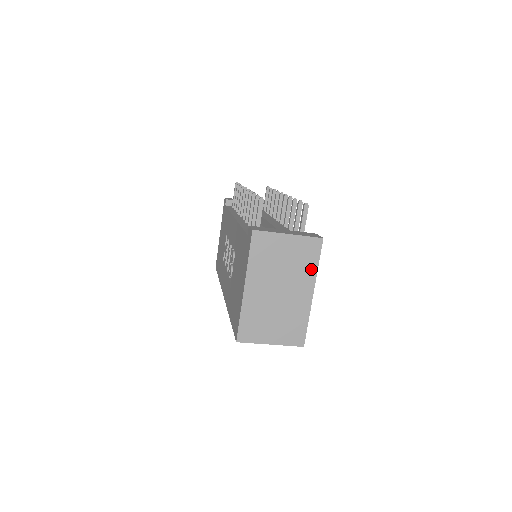
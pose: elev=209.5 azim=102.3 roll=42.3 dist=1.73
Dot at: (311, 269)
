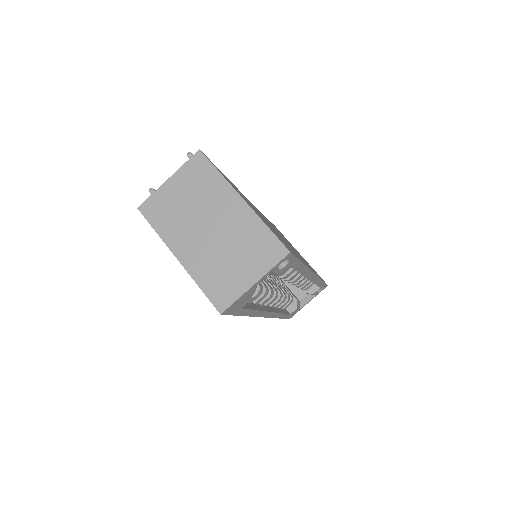
Dot at: (217, 182)
